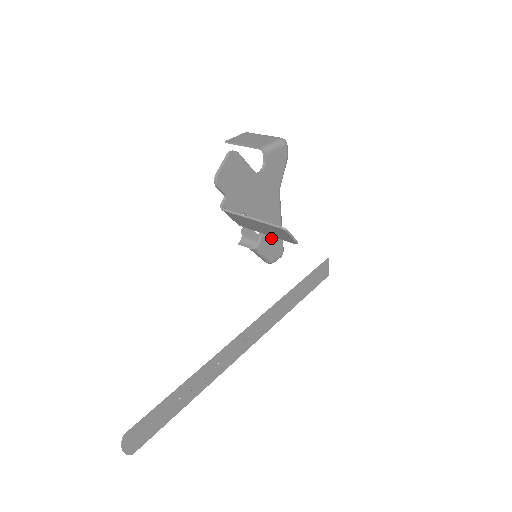
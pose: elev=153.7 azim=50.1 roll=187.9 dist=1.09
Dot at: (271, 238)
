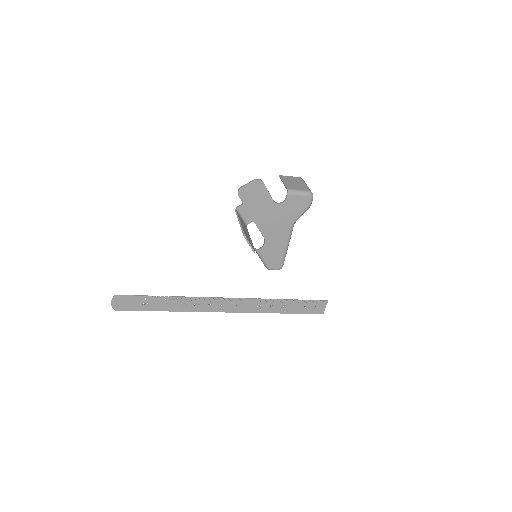
Dot at: (273, 251)
